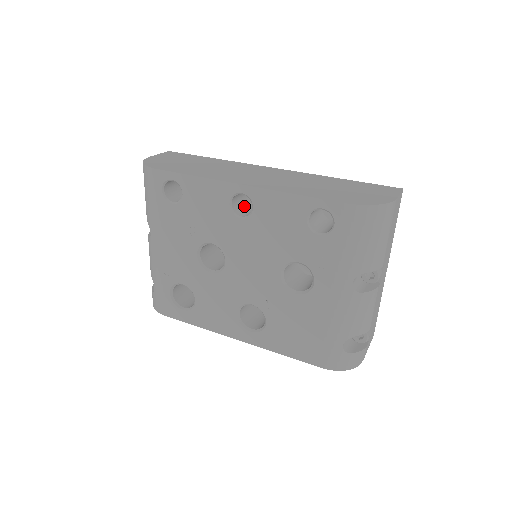
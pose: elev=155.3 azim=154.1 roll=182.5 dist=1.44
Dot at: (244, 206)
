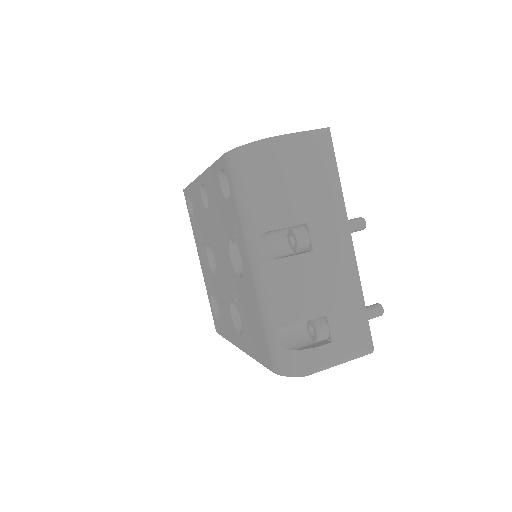
Dot at: occluded
